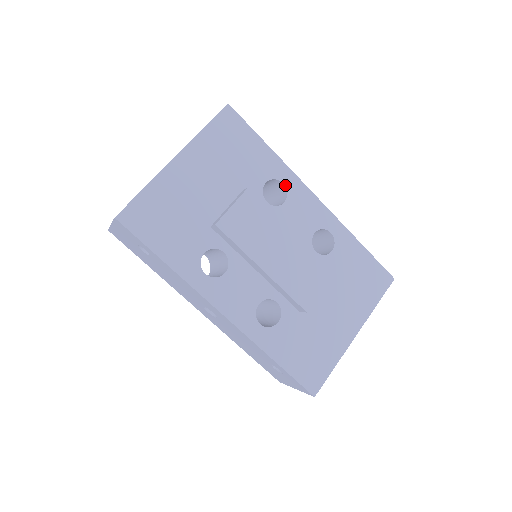
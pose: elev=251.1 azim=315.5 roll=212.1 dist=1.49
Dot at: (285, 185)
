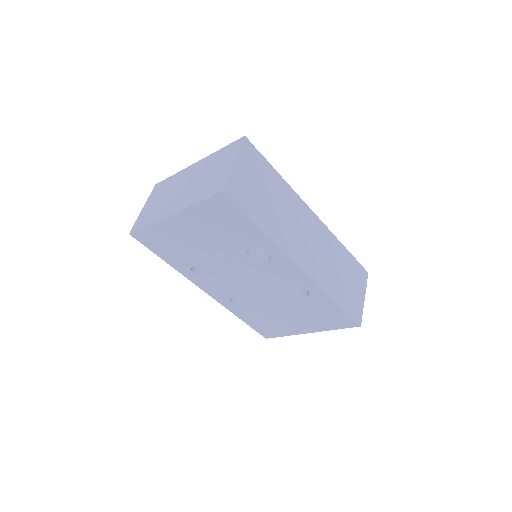
Dot at: (270, 254)
